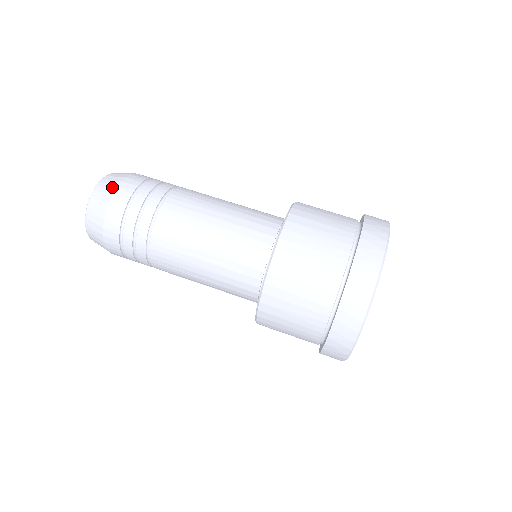
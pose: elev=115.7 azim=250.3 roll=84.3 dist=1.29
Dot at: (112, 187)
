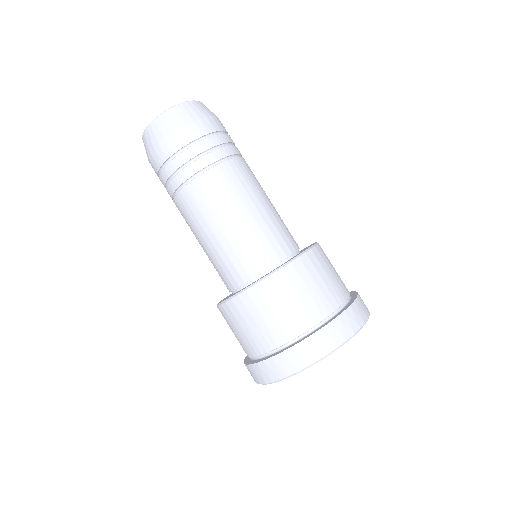
Dot at: (161, 135)
